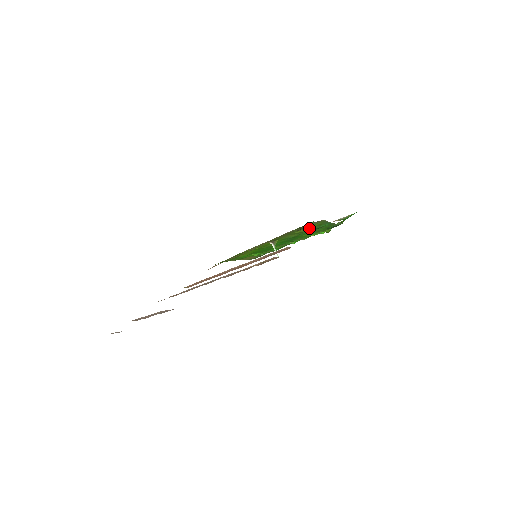
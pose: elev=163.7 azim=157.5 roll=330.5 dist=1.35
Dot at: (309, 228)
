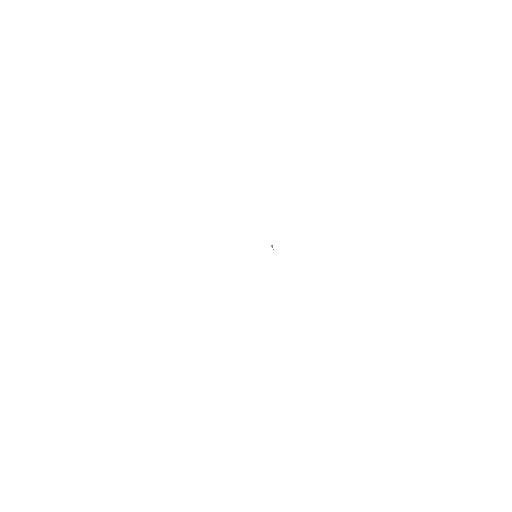
Dot at: occluded
